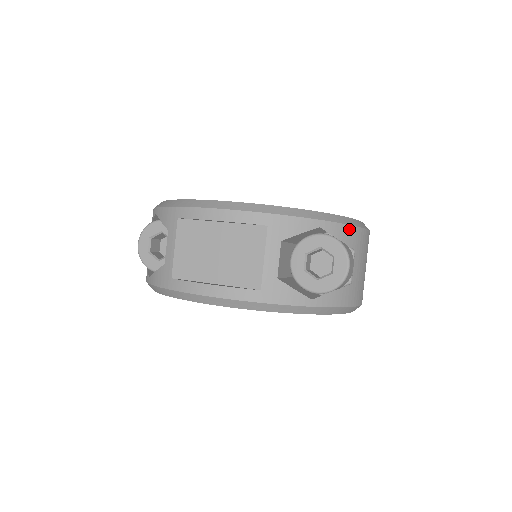
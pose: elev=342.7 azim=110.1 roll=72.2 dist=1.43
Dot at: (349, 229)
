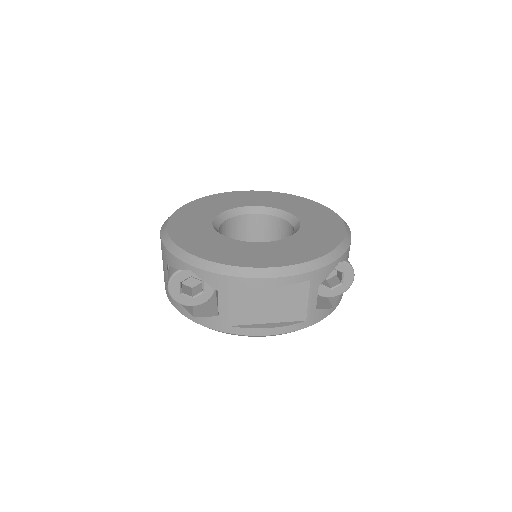
Dot at: (349, 247)
